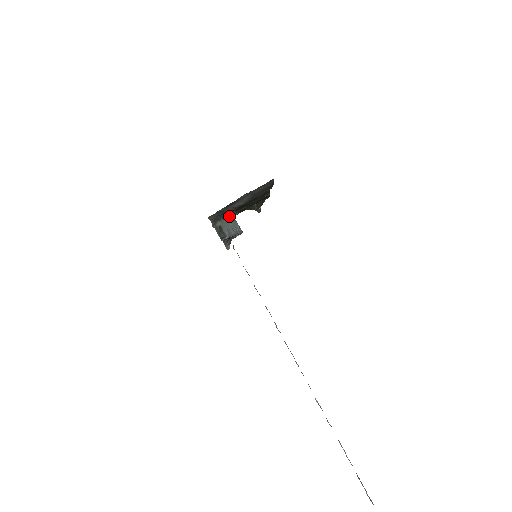
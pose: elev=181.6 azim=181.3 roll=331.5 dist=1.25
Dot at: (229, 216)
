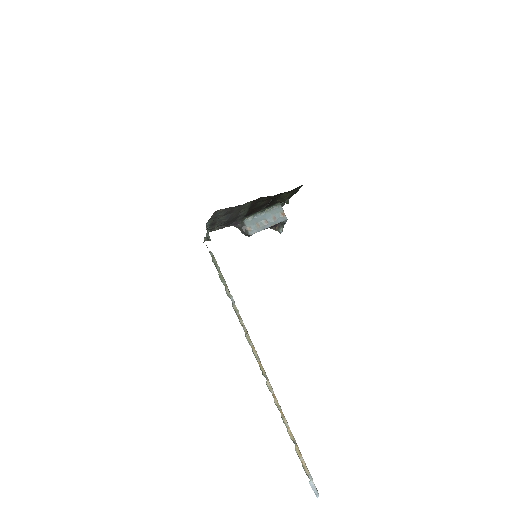
Dot at: (207, 237)
